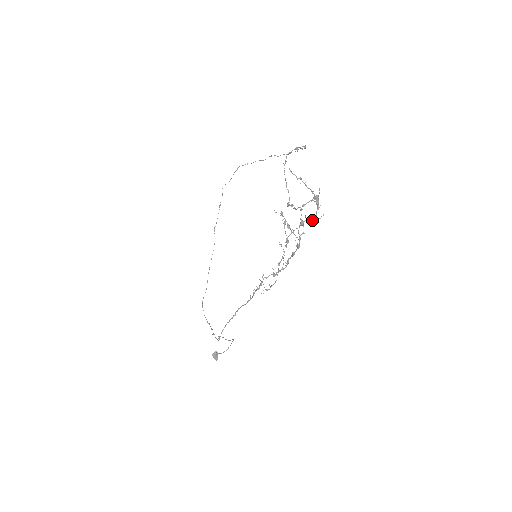
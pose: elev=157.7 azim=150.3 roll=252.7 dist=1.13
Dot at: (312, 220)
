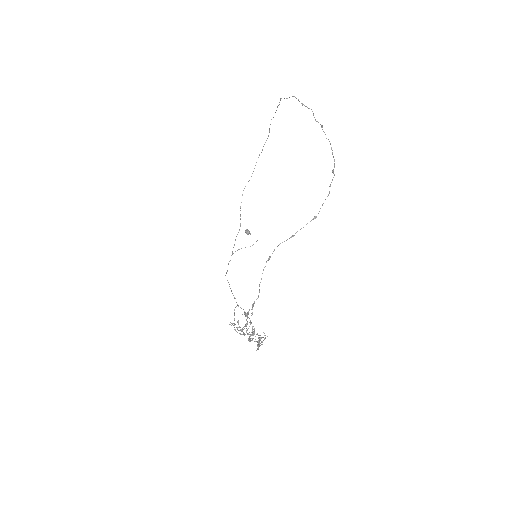
Dot at: (258, 343)
